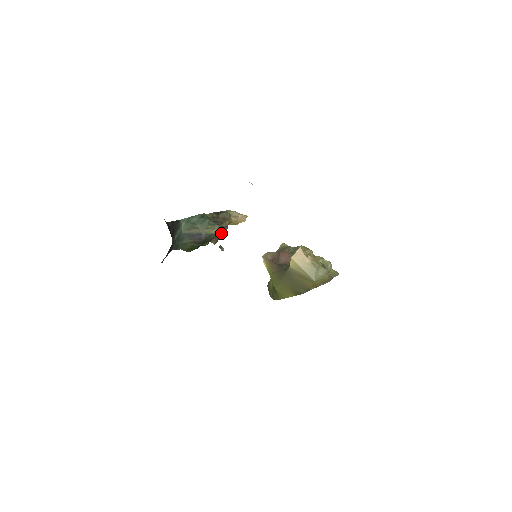
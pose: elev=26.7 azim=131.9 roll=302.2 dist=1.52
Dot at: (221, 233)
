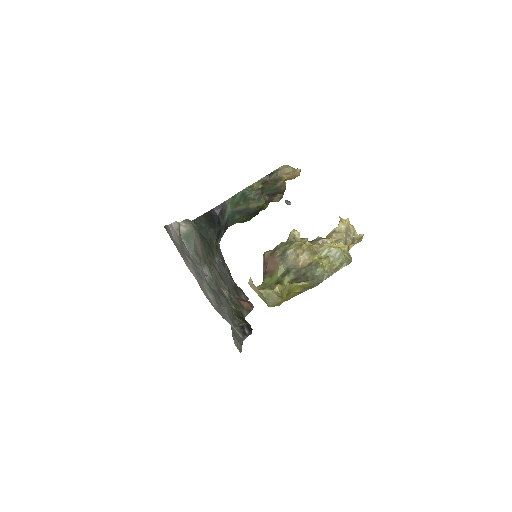
Dot at: (280, 192)
